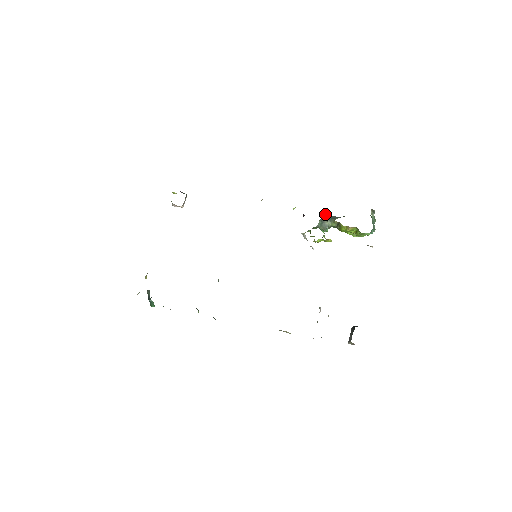
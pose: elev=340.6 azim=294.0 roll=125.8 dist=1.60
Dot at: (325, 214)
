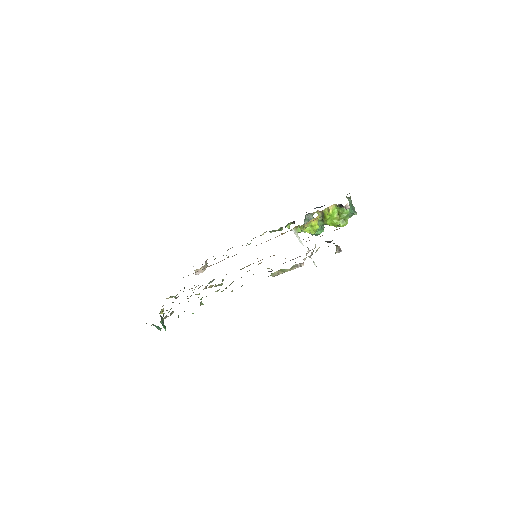
Dot at: occluded
